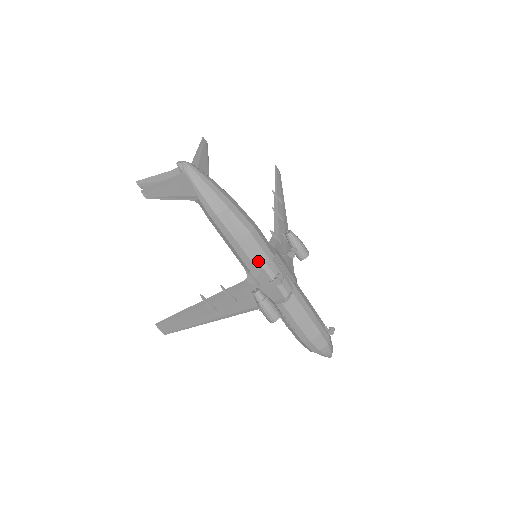
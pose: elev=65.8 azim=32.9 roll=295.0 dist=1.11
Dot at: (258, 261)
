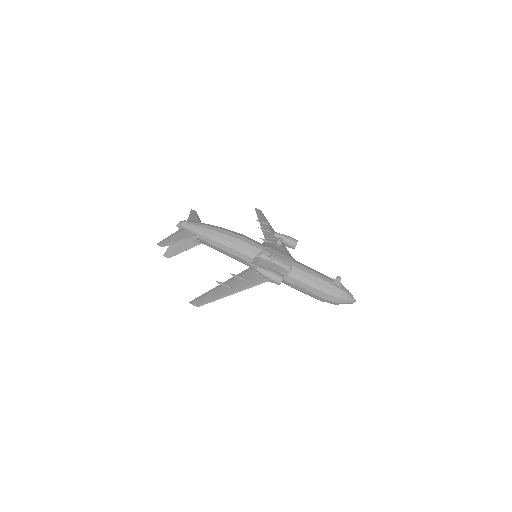
Dot at: (255, 255)
